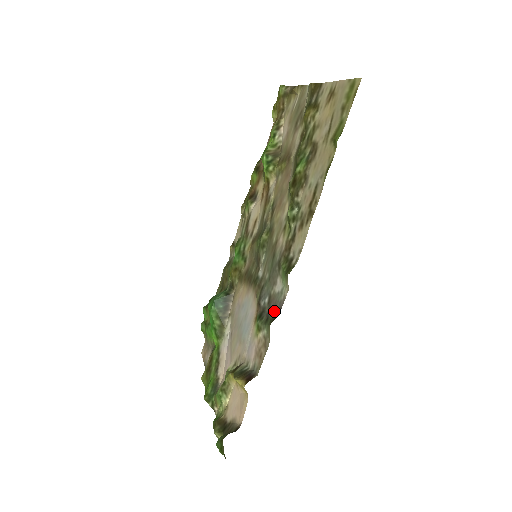
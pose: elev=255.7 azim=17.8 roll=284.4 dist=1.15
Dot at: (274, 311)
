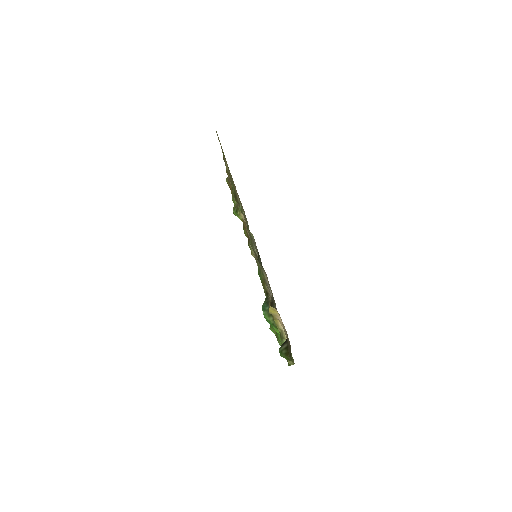
Dot at: (259, 255)
